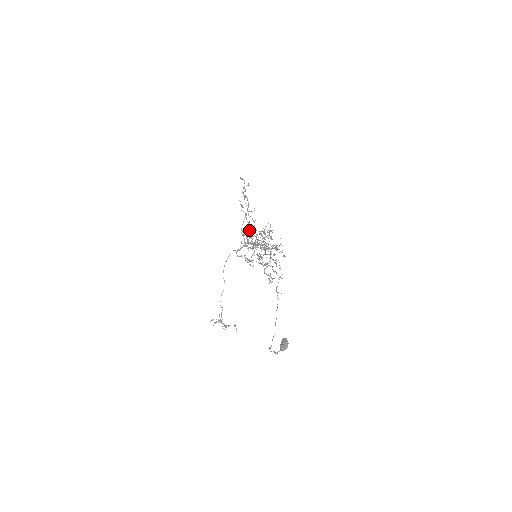
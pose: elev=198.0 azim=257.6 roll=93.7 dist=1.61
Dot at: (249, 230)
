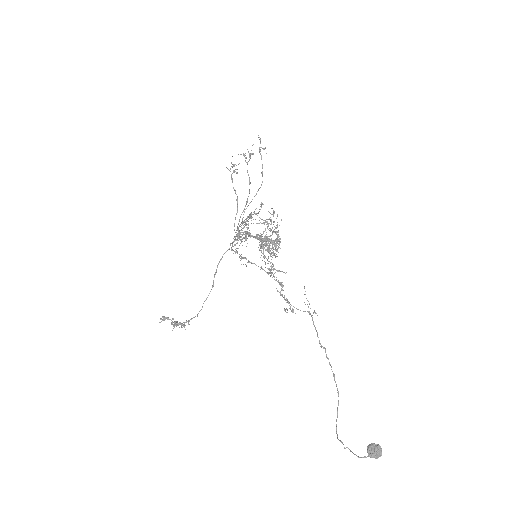
Dot at: (244, 209)
